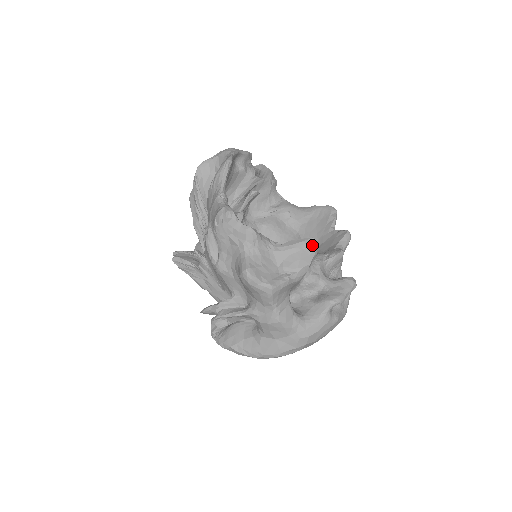
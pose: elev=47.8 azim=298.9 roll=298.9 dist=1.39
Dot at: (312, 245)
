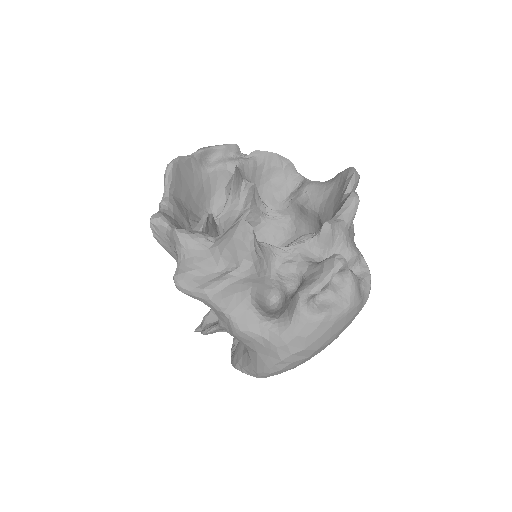
Dot at: (242, 229)
